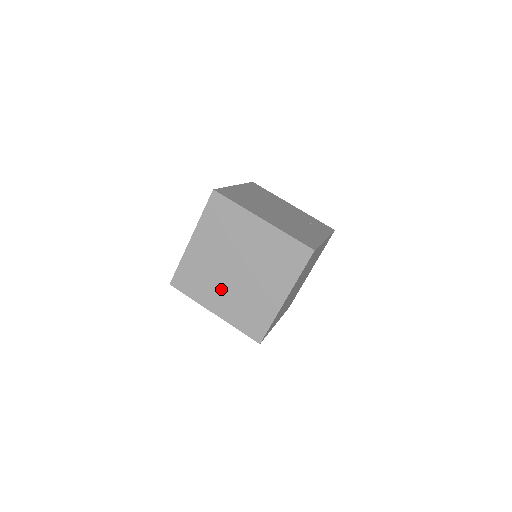
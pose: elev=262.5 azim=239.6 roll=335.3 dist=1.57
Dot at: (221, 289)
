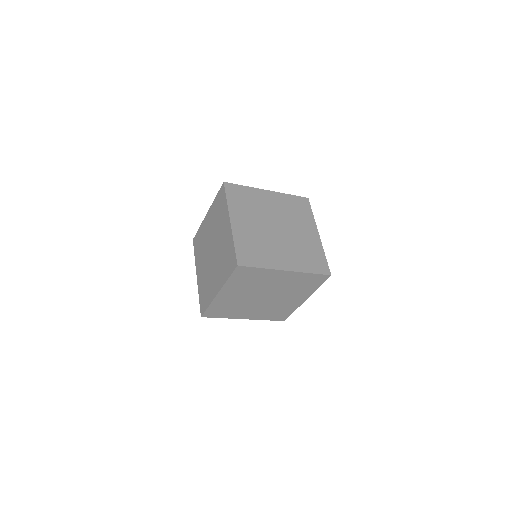
Dot at: (213, 274)
